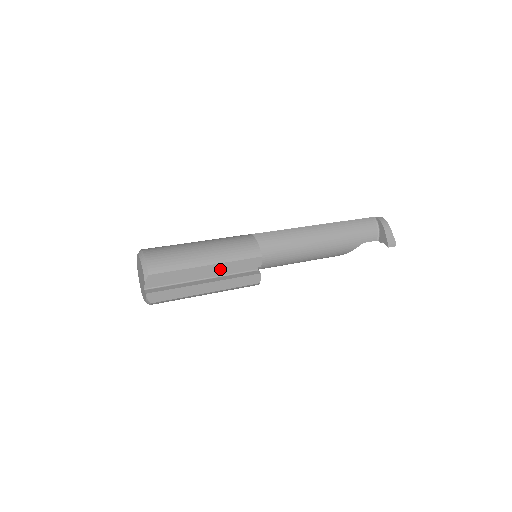
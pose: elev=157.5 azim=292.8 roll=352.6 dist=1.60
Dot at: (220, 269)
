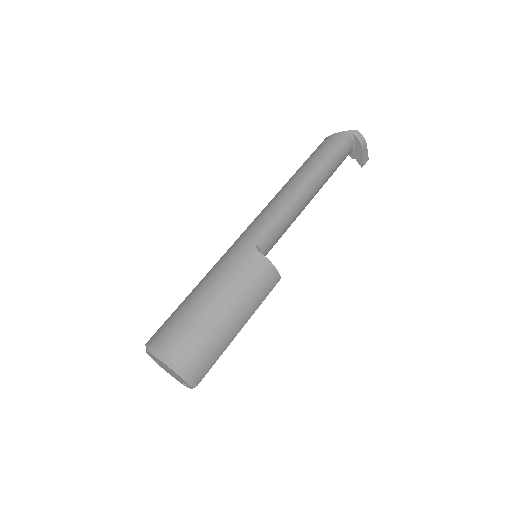
Dot at: occluded
